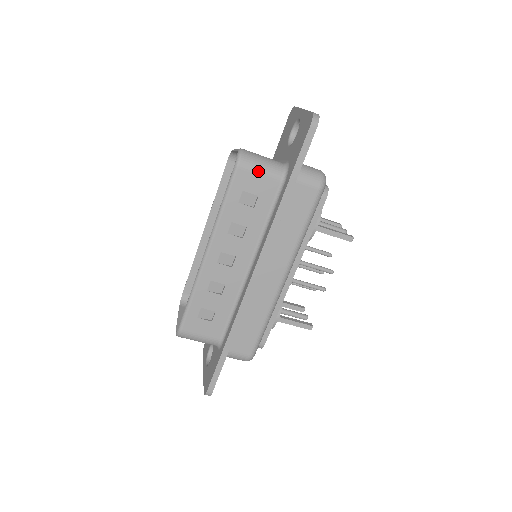
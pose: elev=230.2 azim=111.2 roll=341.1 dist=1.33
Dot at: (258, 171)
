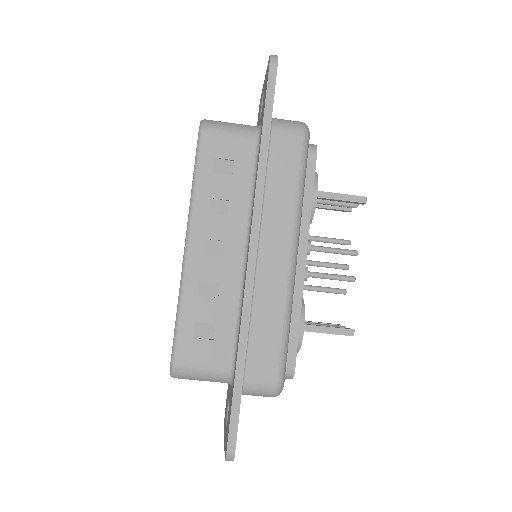
Dot at: (227, 132)
